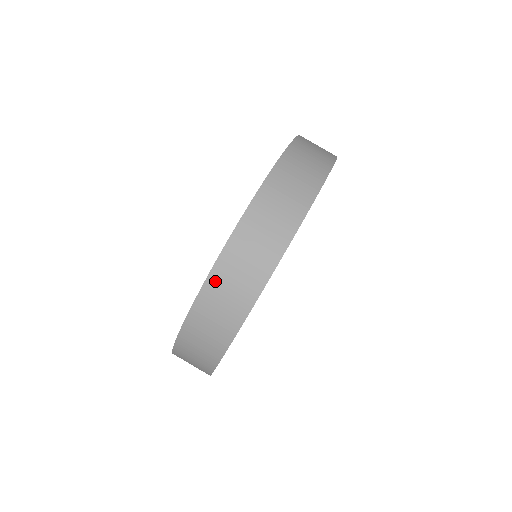
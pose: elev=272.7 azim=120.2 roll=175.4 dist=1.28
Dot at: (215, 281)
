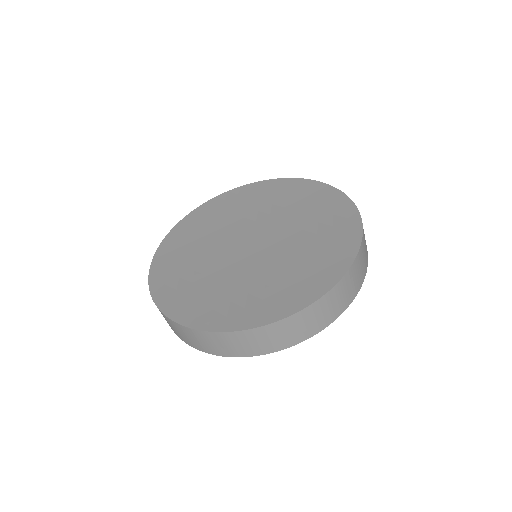
Dot at: (248, 334)
